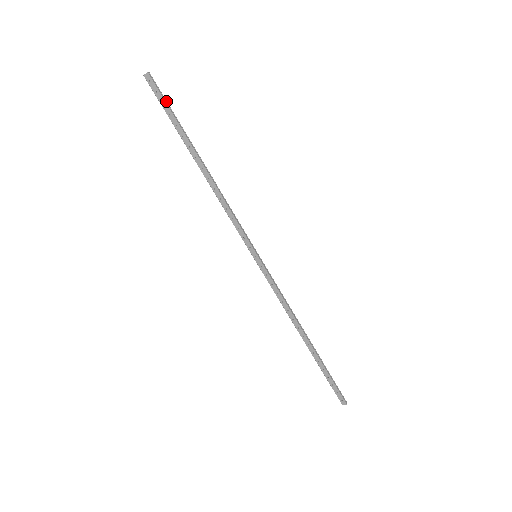
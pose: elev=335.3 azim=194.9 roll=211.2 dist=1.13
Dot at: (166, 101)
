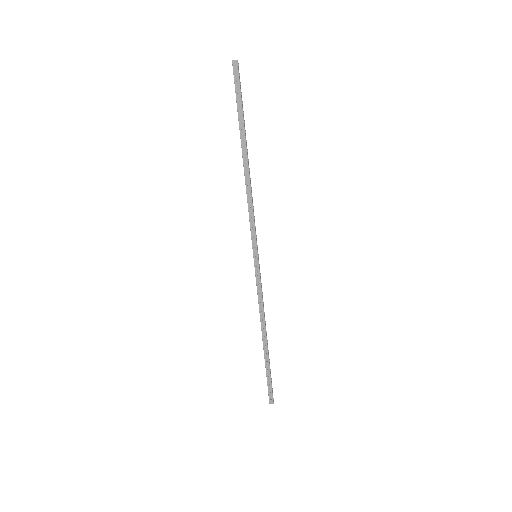
Dot at: (241, 92)
